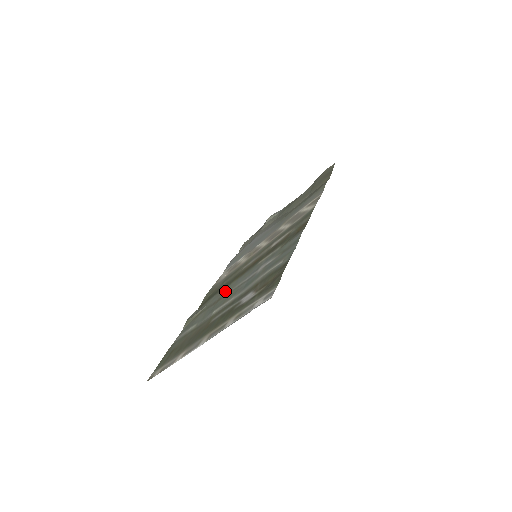
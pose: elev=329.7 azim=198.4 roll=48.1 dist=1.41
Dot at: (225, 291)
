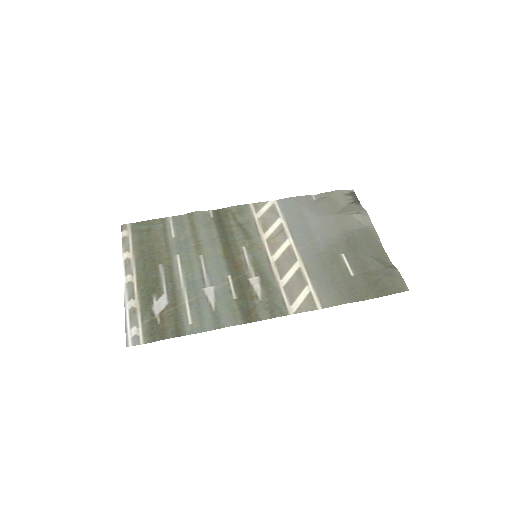
Dot at: (209, 247)
